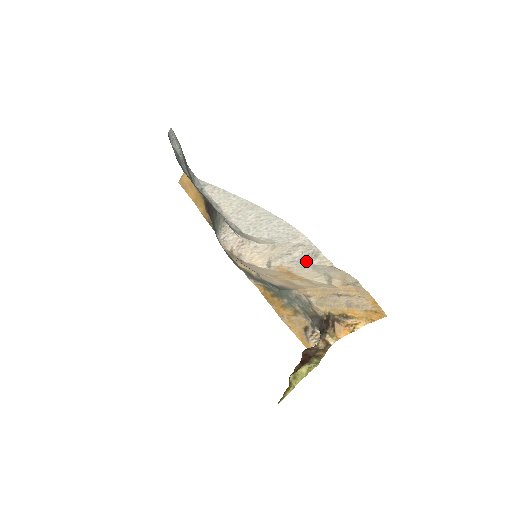
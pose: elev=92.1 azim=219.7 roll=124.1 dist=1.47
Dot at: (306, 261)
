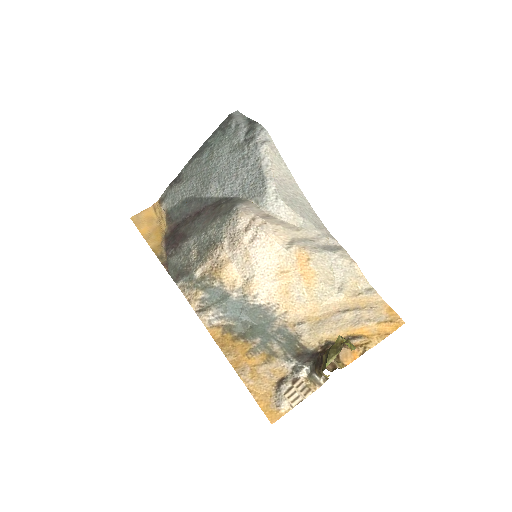
Dot at: (329, 250)
